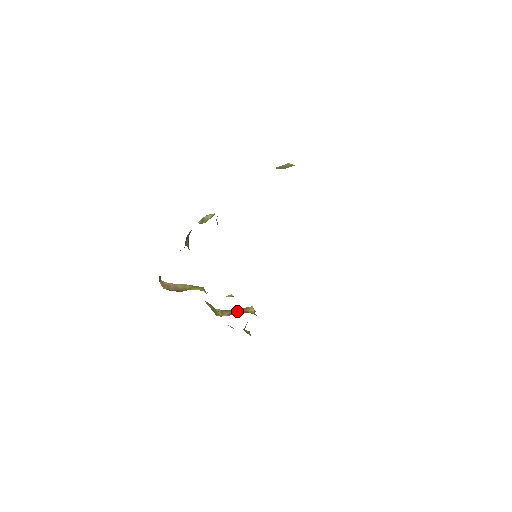
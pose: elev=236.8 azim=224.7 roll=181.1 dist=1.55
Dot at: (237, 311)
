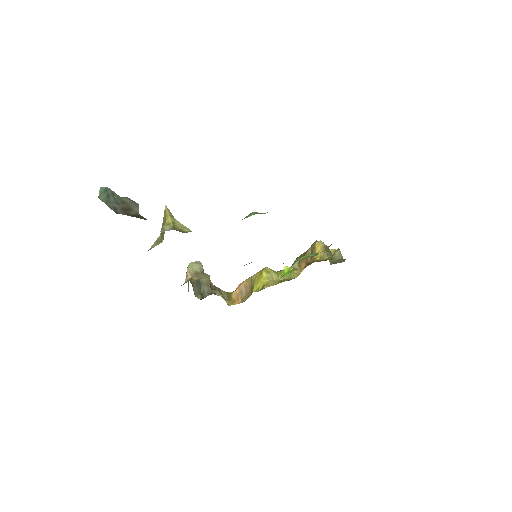
Dot at: occluded
